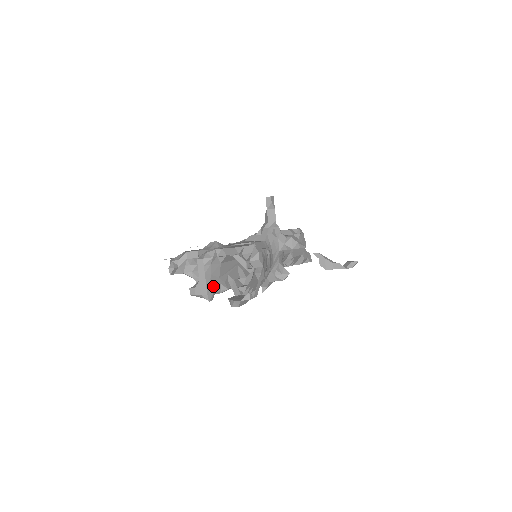
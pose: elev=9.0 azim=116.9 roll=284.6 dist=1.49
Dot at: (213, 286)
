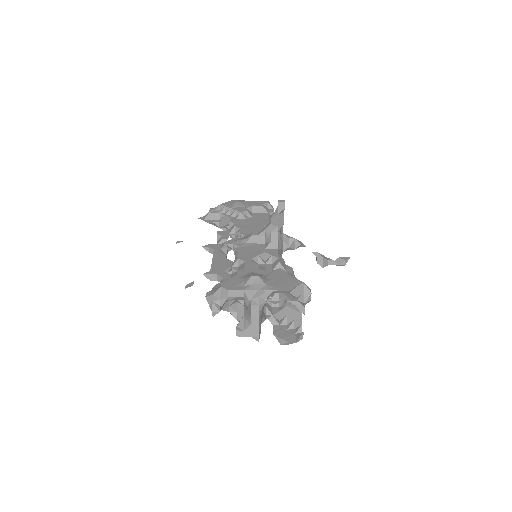
Dot at: (260, 325)
